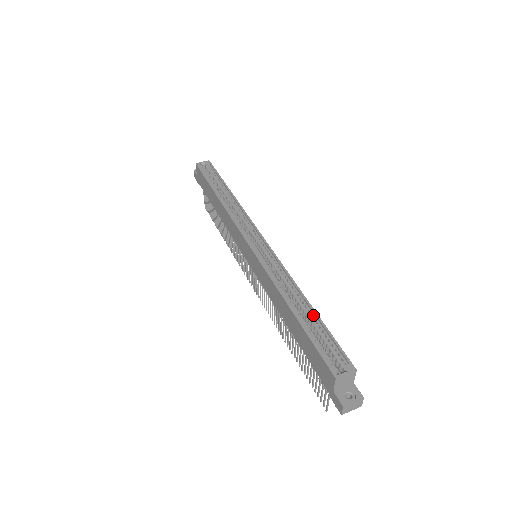
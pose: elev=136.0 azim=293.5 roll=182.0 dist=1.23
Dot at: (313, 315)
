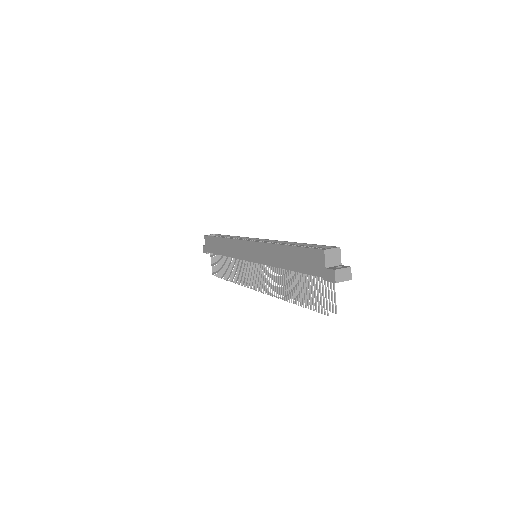
Dot at: (303, 245)
